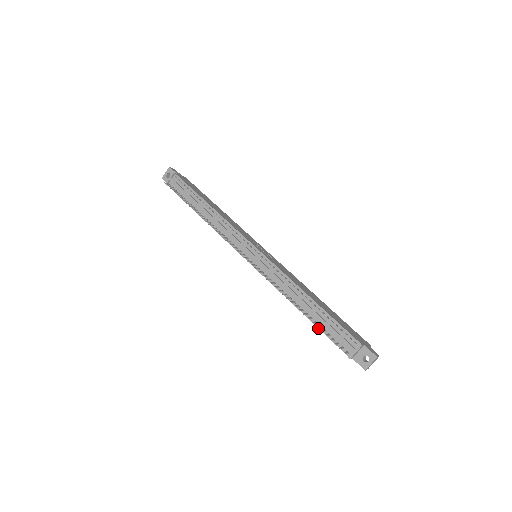
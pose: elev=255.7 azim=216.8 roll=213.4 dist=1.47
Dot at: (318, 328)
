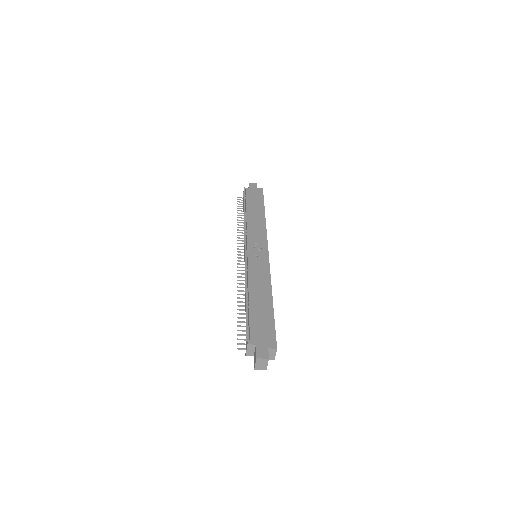
Dot at: occluded
